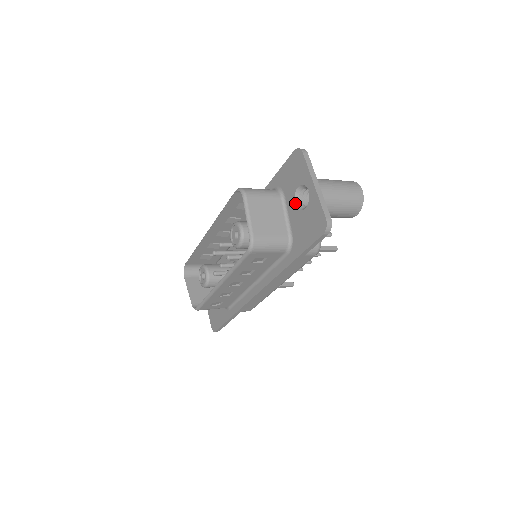
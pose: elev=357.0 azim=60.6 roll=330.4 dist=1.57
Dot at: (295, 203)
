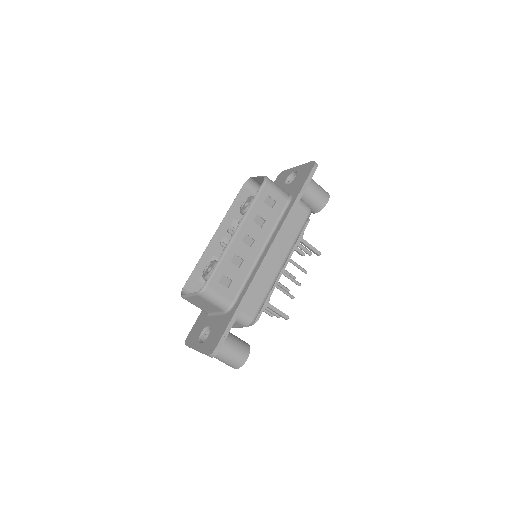
Dot at: (286, 185)
